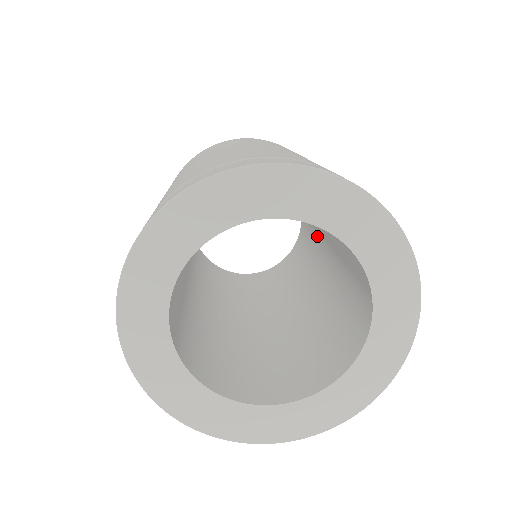
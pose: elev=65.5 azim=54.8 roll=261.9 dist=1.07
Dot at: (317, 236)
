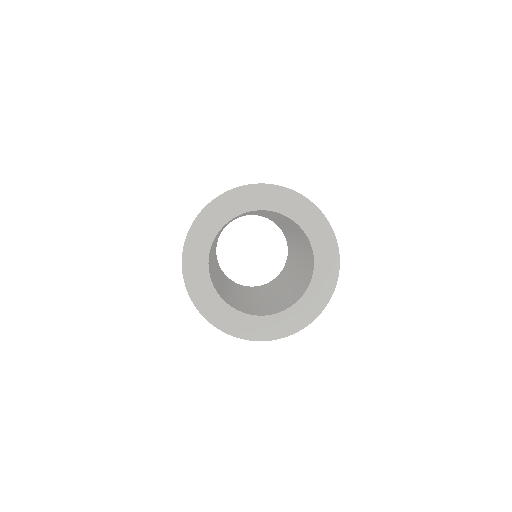
Dot at: (288, 232)
